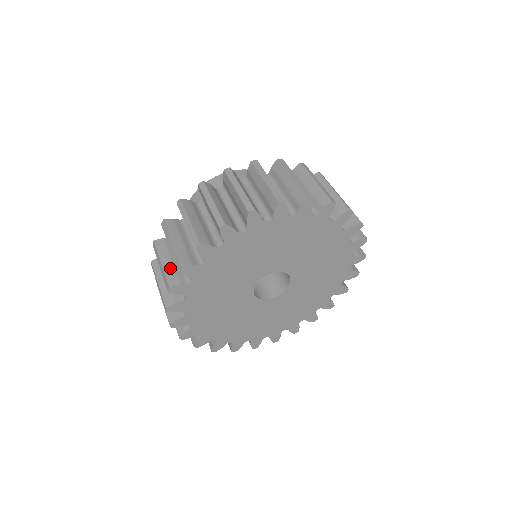
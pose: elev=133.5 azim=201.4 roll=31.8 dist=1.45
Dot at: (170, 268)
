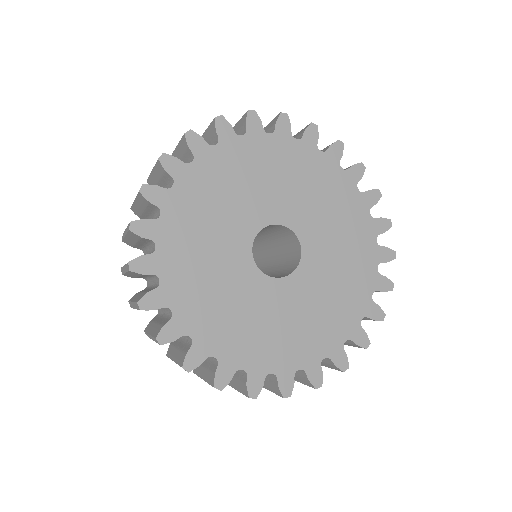
Dot at: occluded
